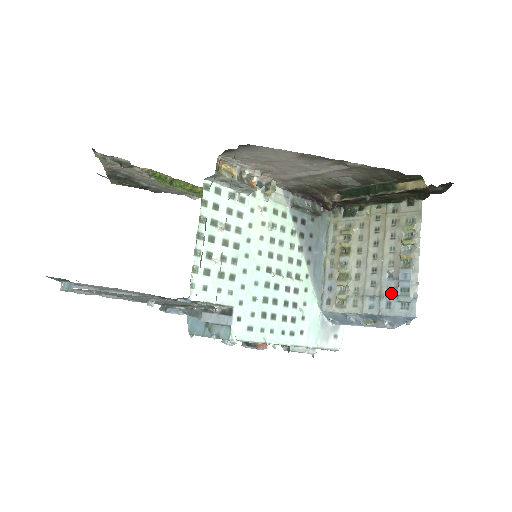
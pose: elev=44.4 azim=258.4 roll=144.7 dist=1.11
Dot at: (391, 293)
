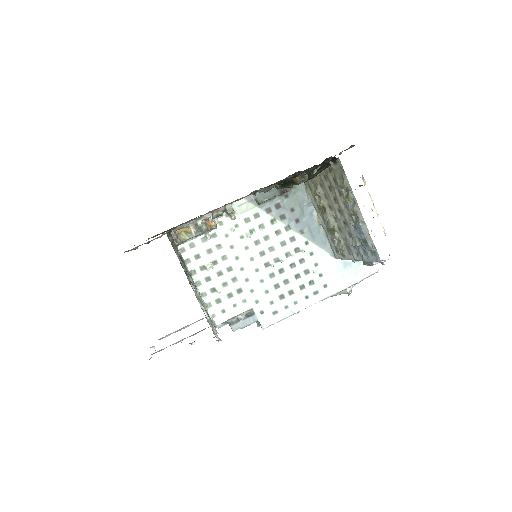
Dot at: (361, 242)
